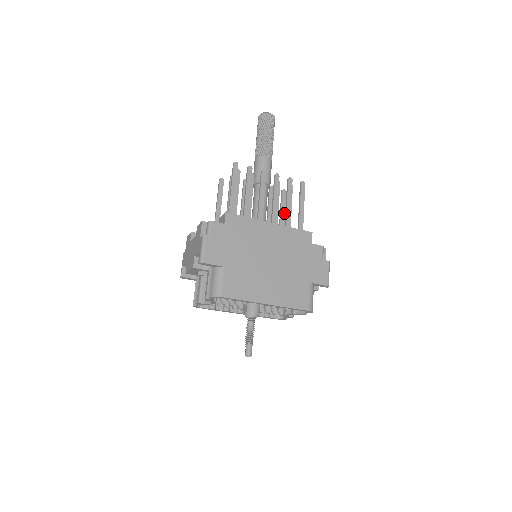
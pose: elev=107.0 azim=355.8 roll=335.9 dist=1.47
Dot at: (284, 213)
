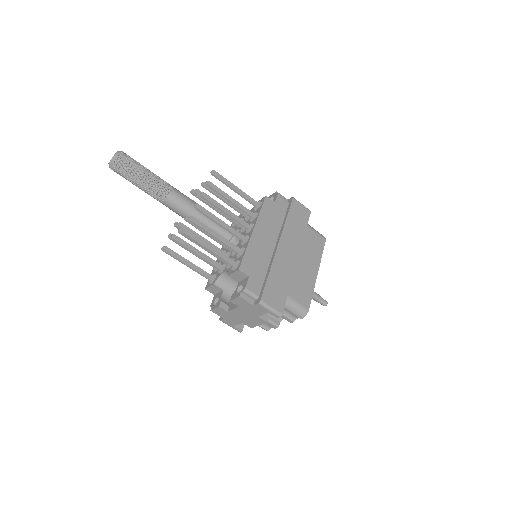
Dot at: occluded
